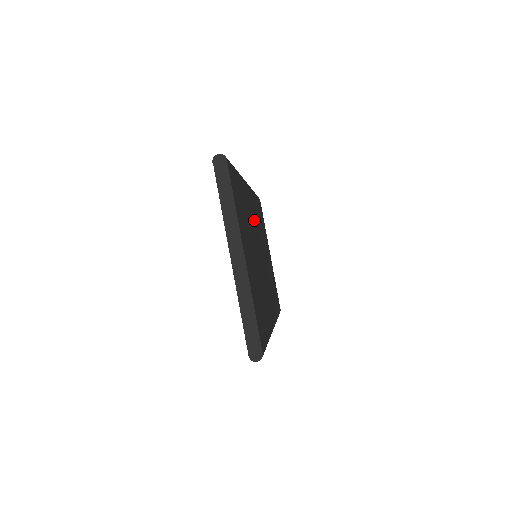
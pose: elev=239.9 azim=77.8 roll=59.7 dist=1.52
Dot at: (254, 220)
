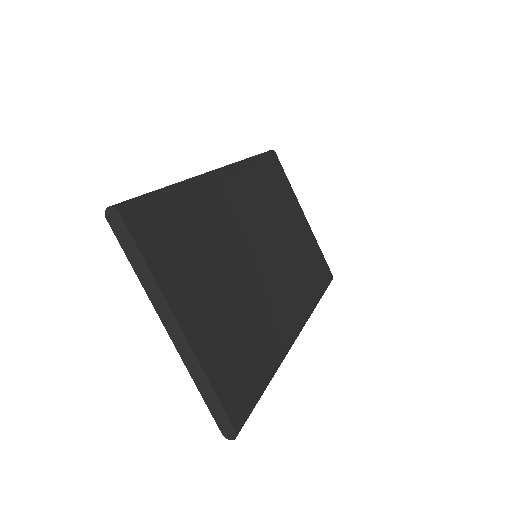
Dot at: (240, 215)
